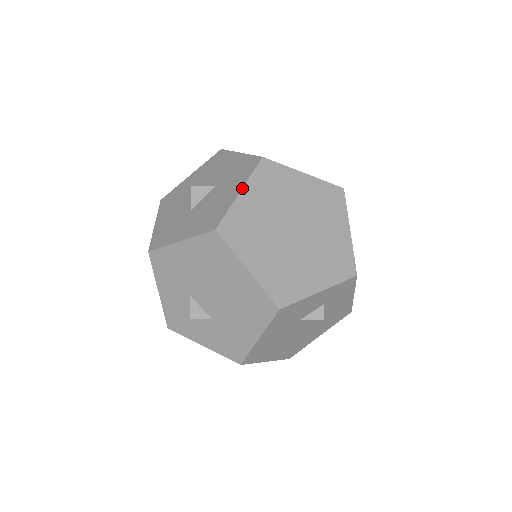
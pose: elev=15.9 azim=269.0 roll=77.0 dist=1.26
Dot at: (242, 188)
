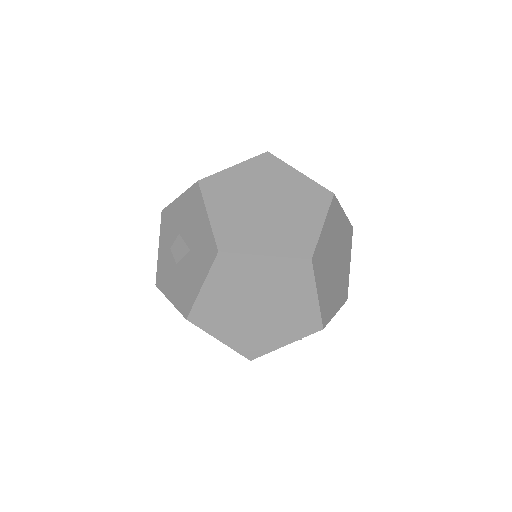
Dot at: (203, 284)
